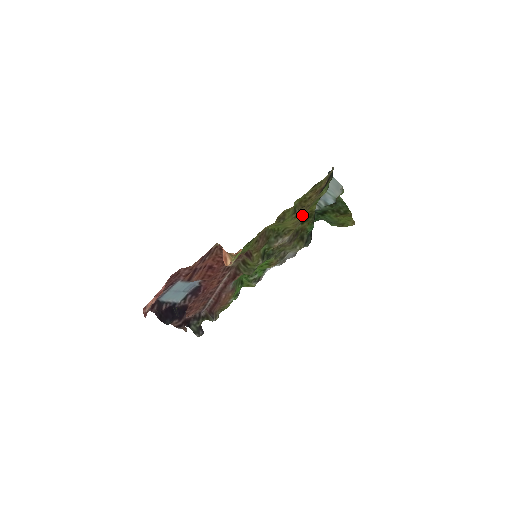
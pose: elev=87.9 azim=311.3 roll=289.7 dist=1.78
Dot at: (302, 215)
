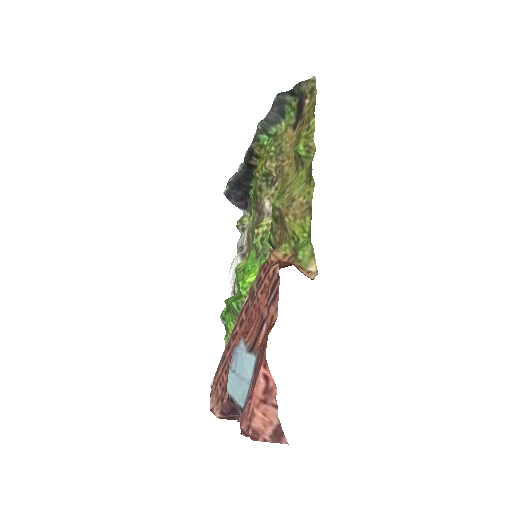
Dot at: (291, 164)
